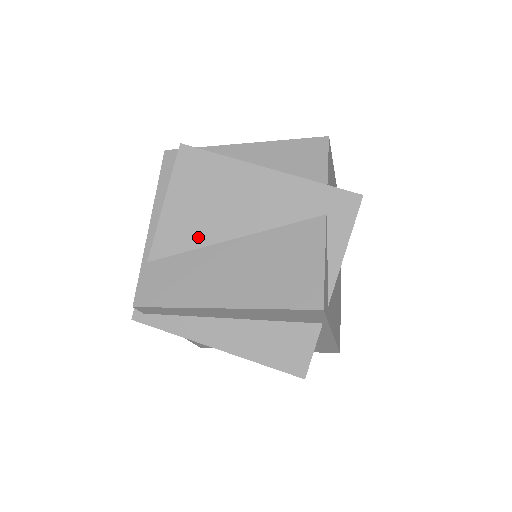
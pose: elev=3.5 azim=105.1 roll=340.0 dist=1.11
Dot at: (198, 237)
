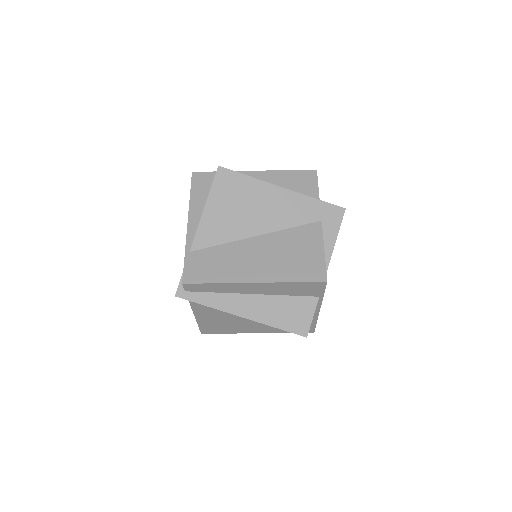
Dot at: (230, 234)
